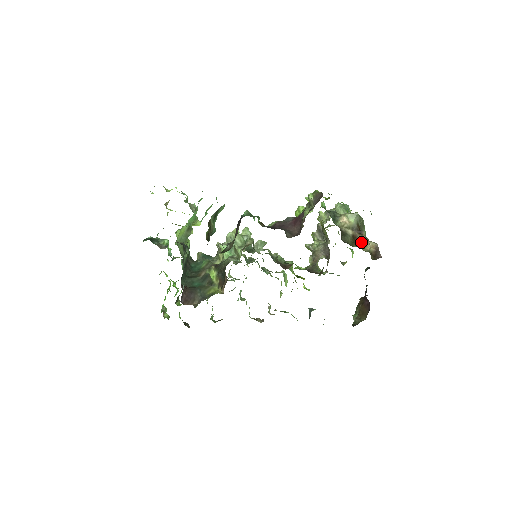
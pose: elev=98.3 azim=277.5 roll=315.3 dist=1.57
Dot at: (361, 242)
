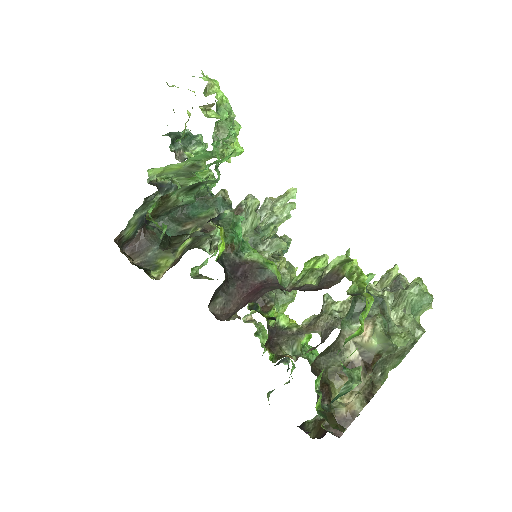
Dot at: occluded
